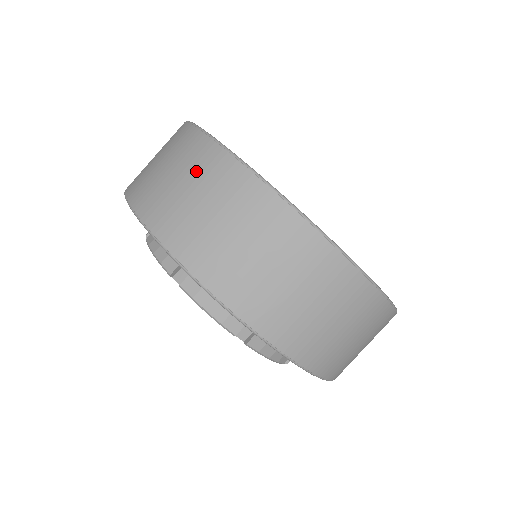
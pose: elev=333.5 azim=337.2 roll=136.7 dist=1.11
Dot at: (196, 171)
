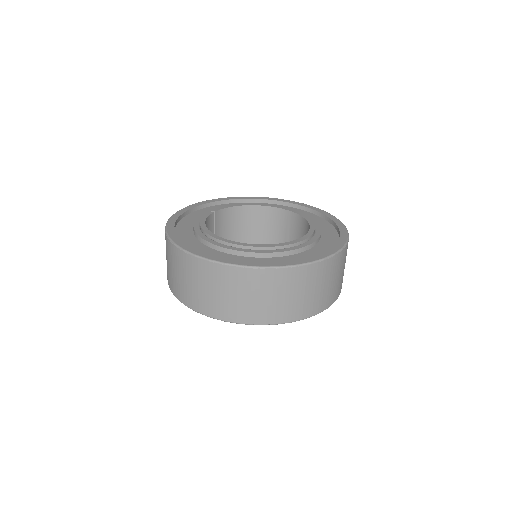
Dot at: occluded
